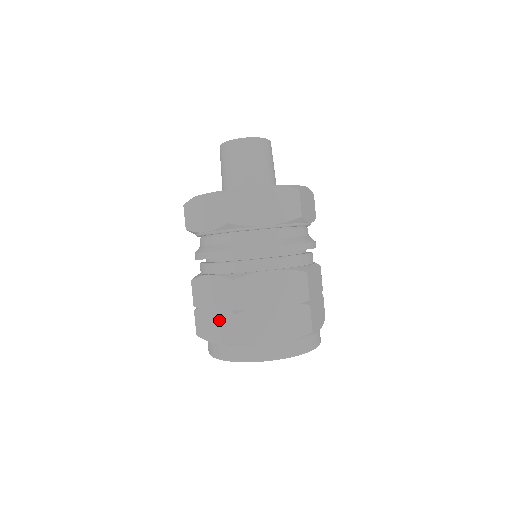
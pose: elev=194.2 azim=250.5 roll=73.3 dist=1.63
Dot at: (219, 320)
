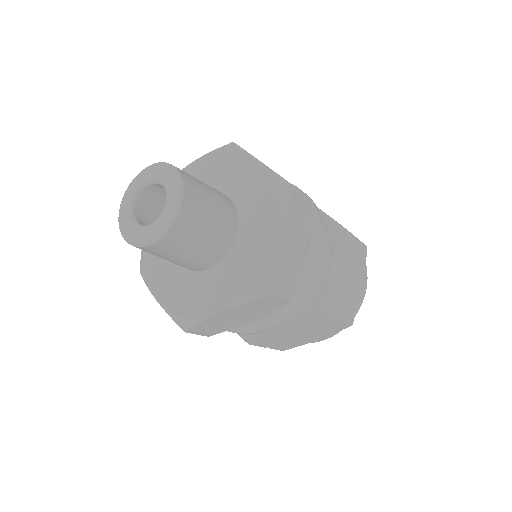
Dot at: occluded
